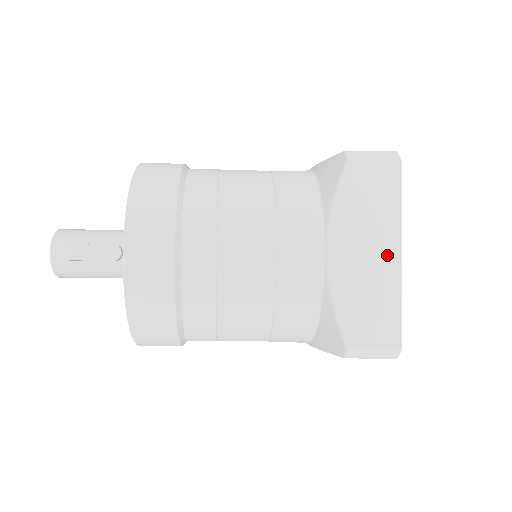
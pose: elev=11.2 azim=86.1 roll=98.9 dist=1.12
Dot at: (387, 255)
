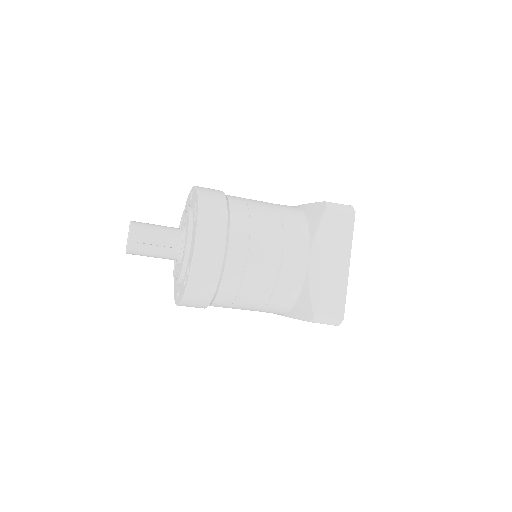
Dot at: (342, 265)
